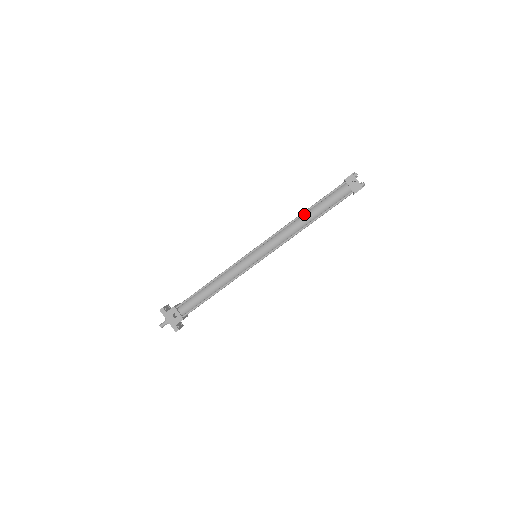
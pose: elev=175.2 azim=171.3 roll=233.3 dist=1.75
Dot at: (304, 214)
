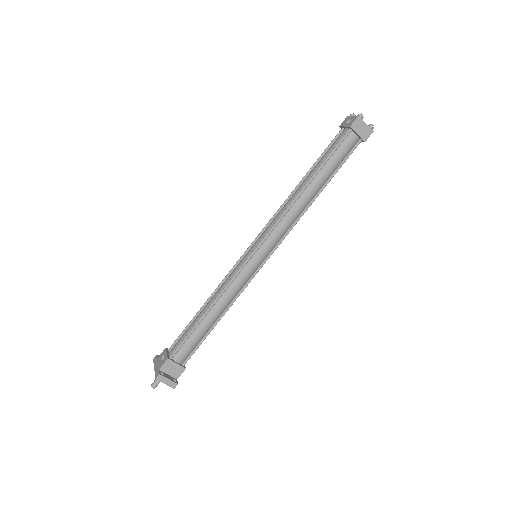
Dot at: (302, 183)
